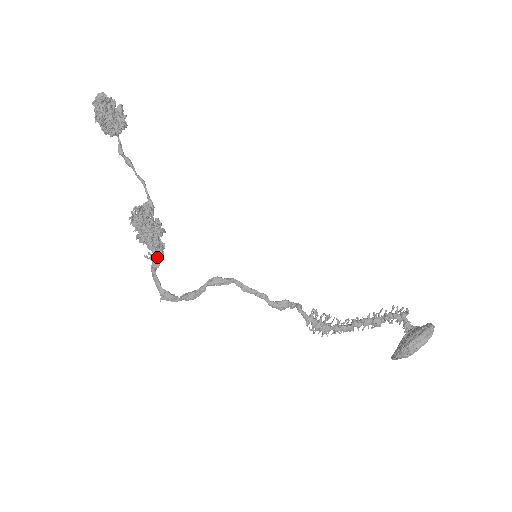
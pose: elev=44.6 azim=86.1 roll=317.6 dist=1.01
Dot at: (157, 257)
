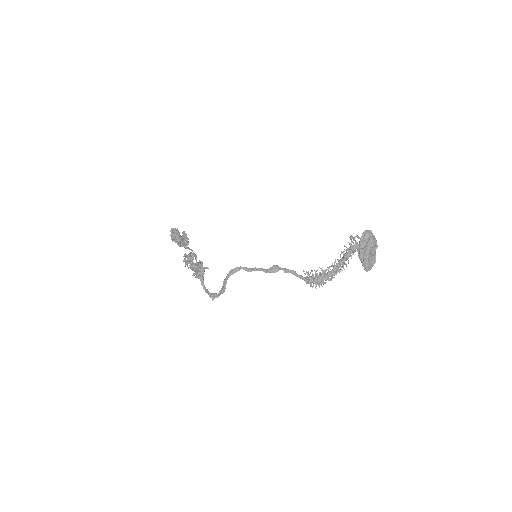
Dot at: (201, 276)
